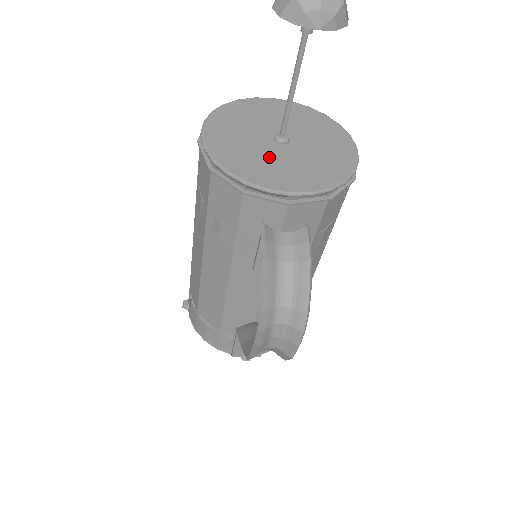
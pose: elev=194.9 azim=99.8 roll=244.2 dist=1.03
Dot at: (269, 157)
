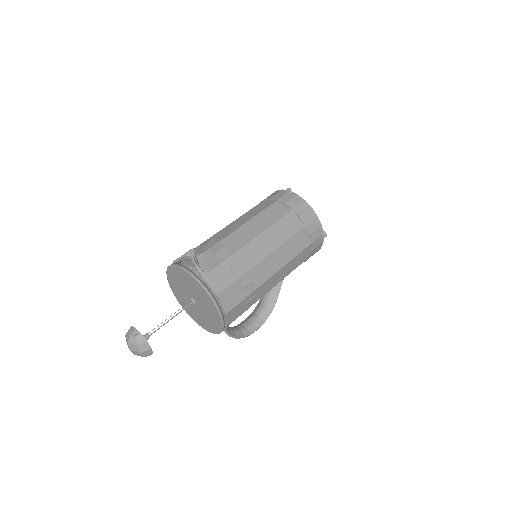
Dot at: (193, 309)
